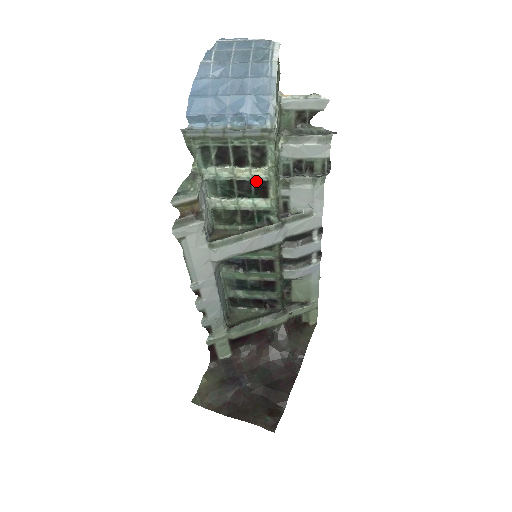
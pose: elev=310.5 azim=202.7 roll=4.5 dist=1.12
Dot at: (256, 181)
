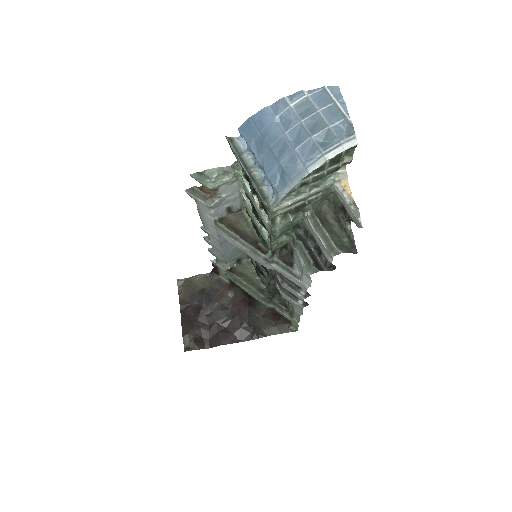
Dot at: (262, 220)
